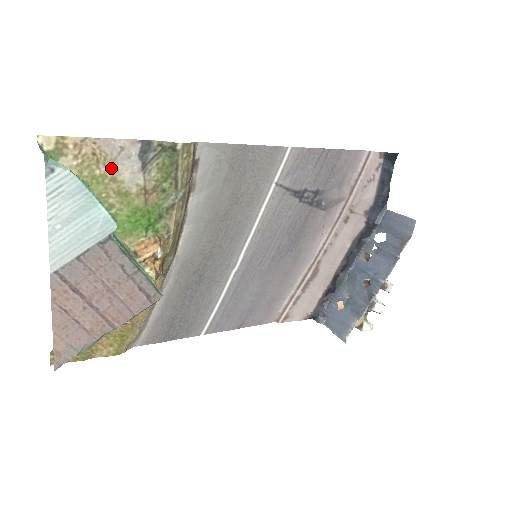
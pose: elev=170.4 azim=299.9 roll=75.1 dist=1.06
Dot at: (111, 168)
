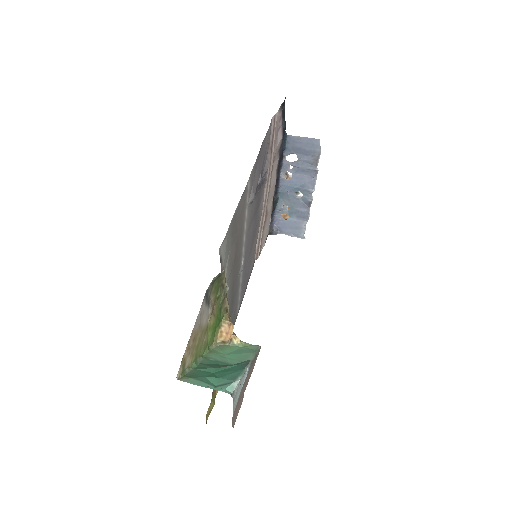
Dot at: (200, 330)
